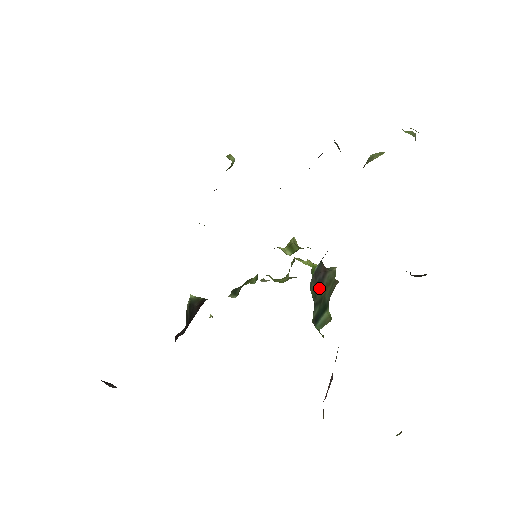
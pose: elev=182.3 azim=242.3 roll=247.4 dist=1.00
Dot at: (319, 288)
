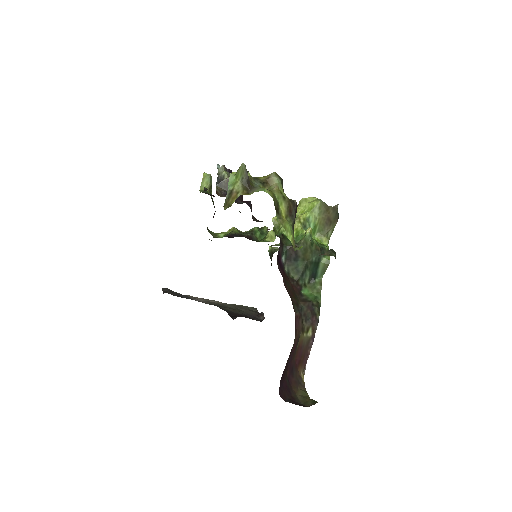
Dot at: (298, 262)
